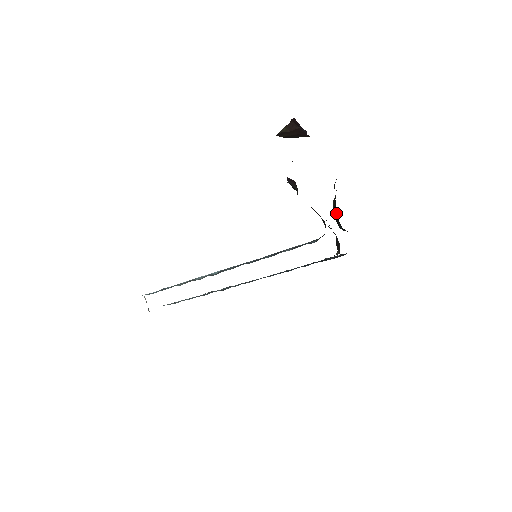
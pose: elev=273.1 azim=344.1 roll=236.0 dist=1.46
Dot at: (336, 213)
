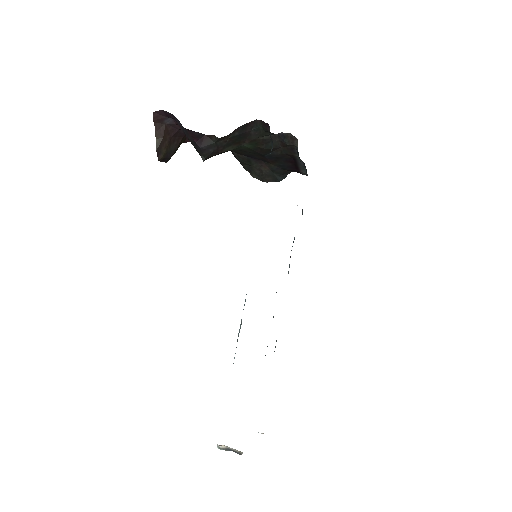
Dot at: (263, 167)
